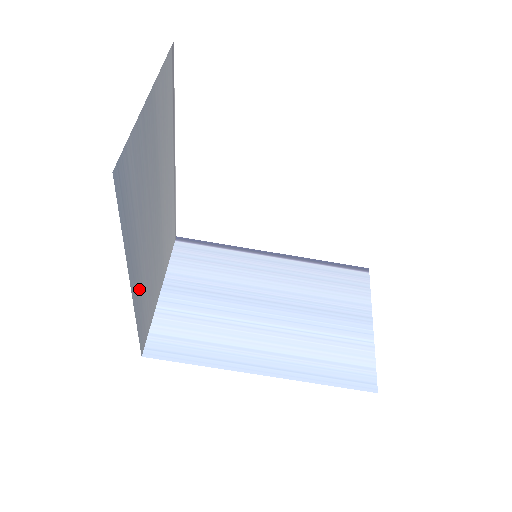
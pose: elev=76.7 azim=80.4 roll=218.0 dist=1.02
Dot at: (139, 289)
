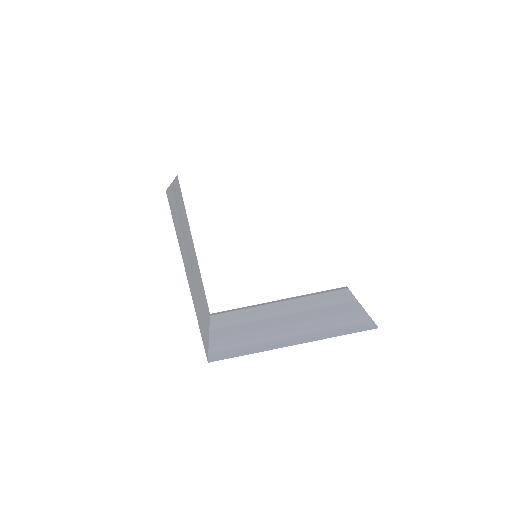
Dot at: (193, 296)
